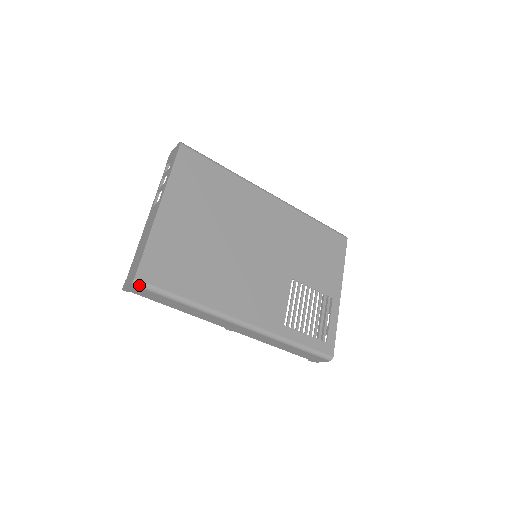
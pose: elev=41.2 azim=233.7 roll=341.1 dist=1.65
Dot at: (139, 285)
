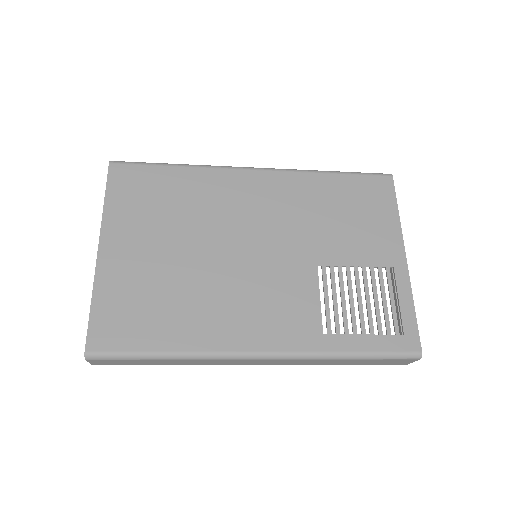
Dot at: (95, 358)
